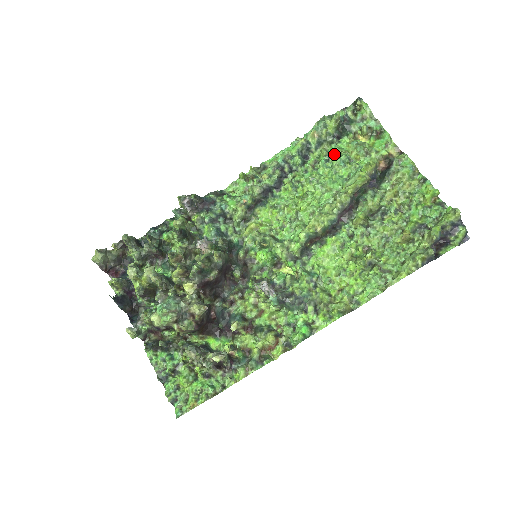
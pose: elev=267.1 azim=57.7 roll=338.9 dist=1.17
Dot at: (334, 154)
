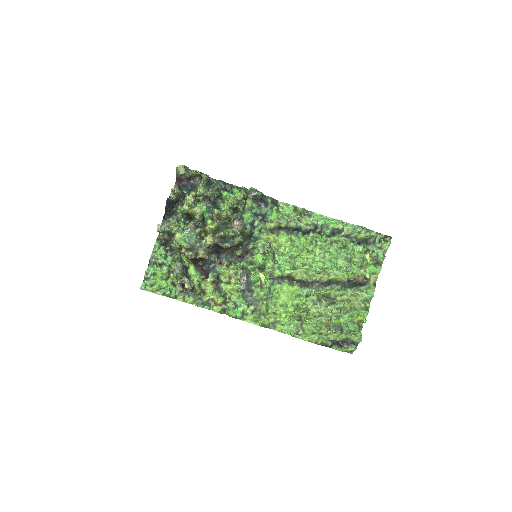
Dot at: (347, 249)
